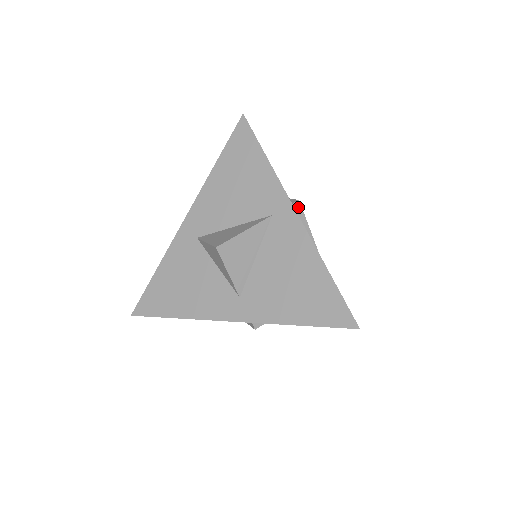
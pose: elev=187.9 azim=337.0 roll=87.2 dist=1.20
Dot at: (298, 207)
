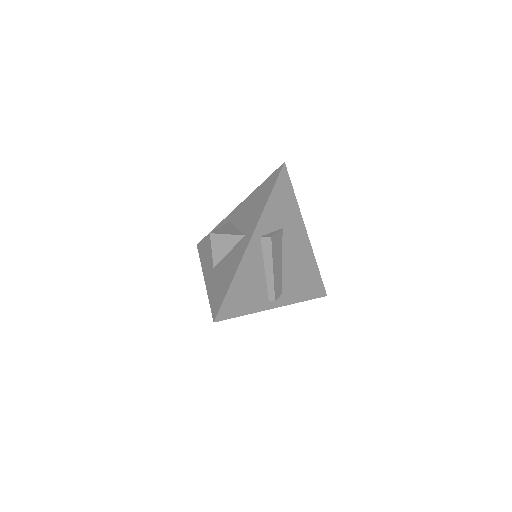
Dot at: occluded
